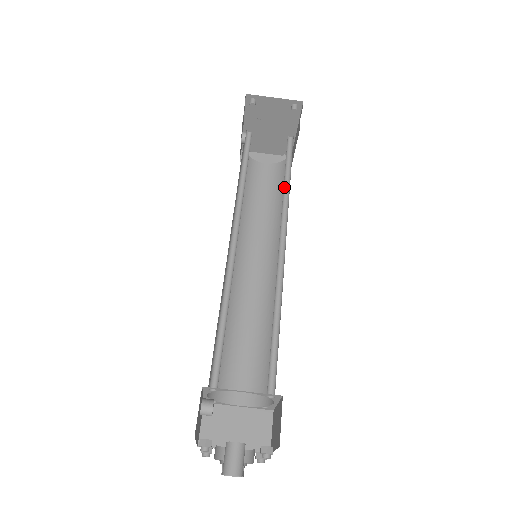
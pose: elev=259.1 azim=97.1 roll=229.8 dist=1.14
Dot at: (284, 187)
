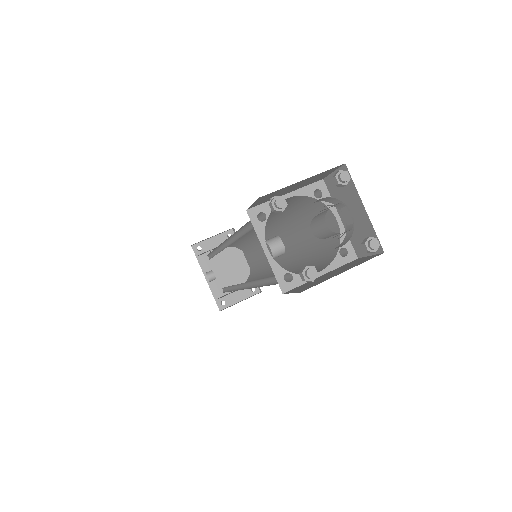
Dot at: (249, 240)
